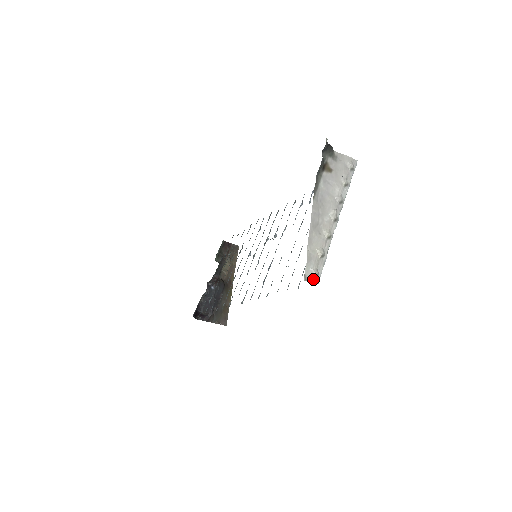
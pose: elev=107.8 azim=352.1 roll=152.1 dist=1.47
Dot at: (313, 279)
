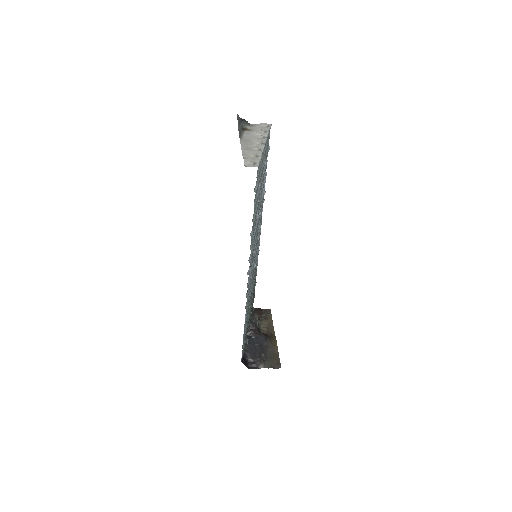
Dot at: (252, 166)
